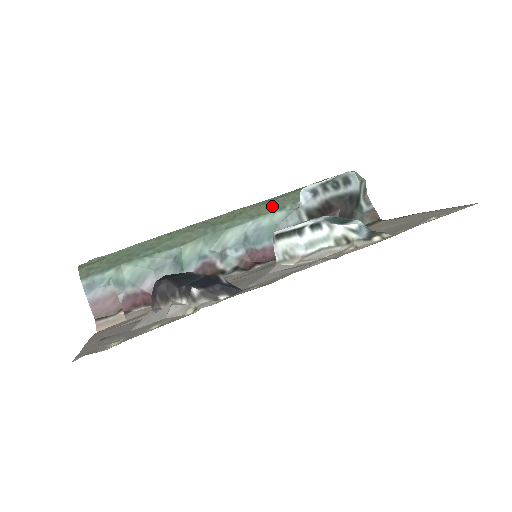
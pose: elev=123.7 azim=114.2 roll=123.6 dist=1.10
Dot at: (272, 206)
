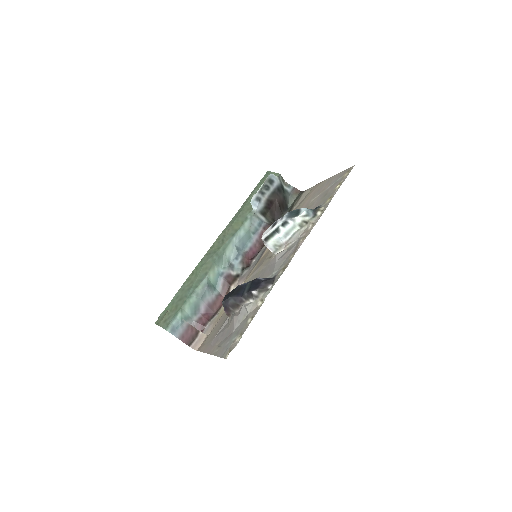
Dot at: (239, 221)
